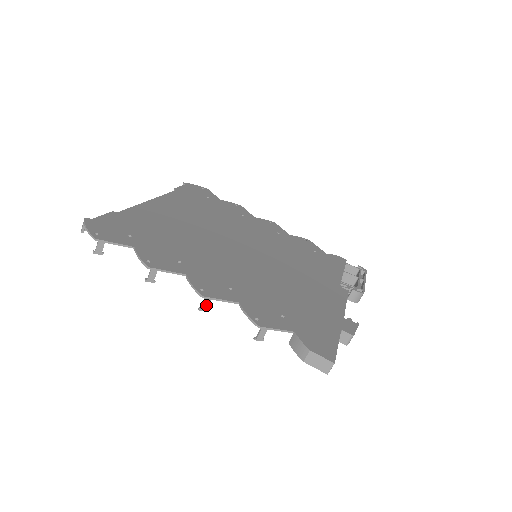
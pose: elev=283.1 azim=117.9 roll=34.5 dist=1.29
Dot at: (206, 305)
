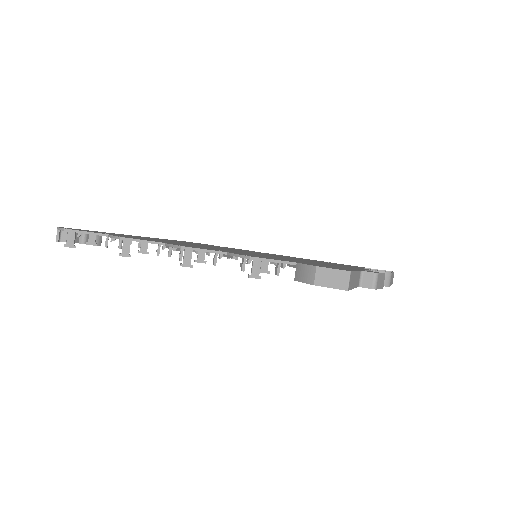
Dot at: (188, 258)
